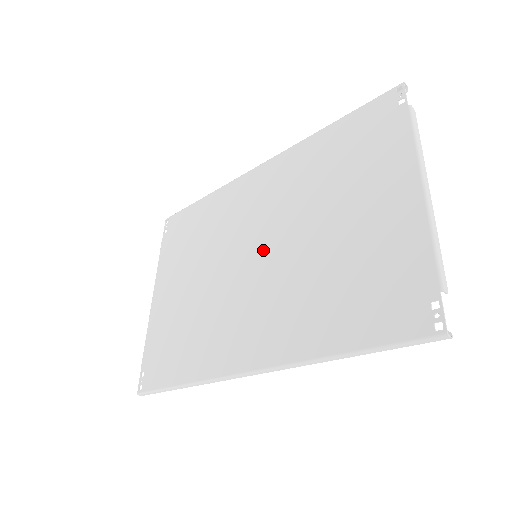
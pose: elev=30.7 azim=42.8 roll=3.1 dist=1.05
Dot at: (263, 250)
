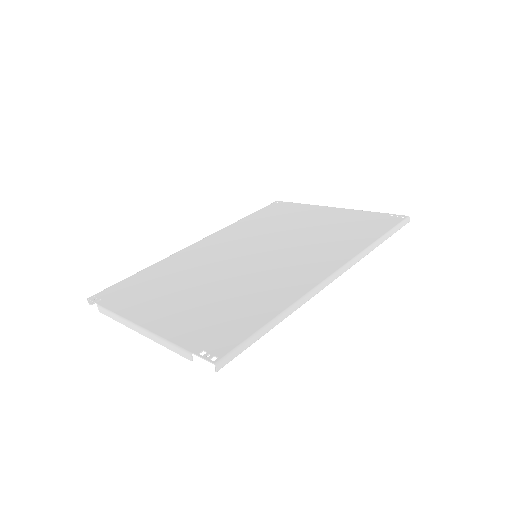
Dot at: (260, 251)
